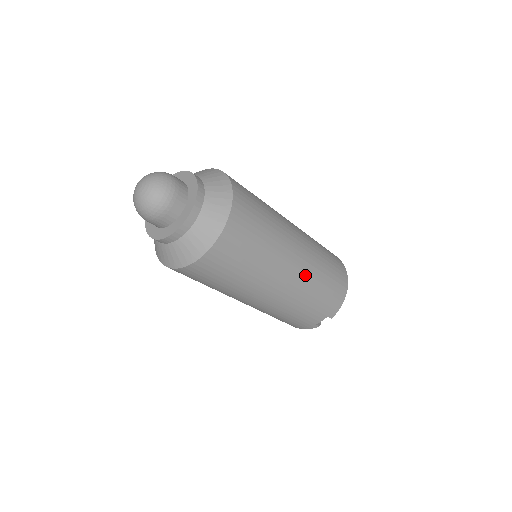
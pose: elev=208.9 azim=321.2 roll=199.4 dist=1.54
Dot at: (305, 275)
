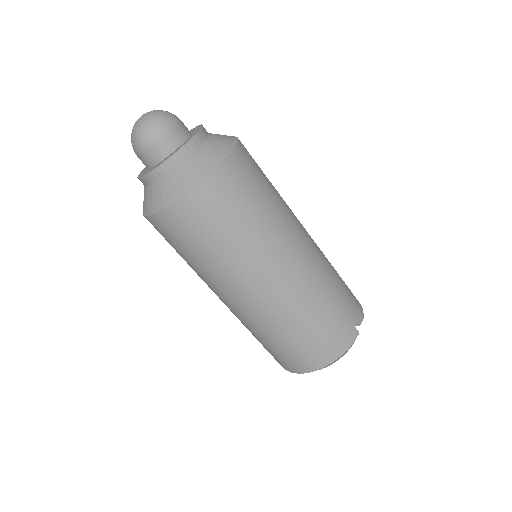
Dot at: occluded
